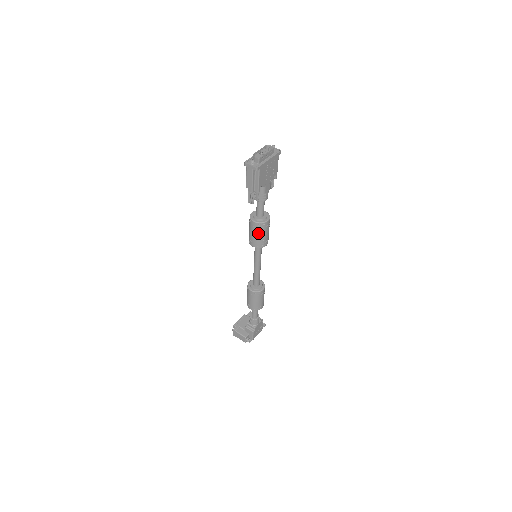
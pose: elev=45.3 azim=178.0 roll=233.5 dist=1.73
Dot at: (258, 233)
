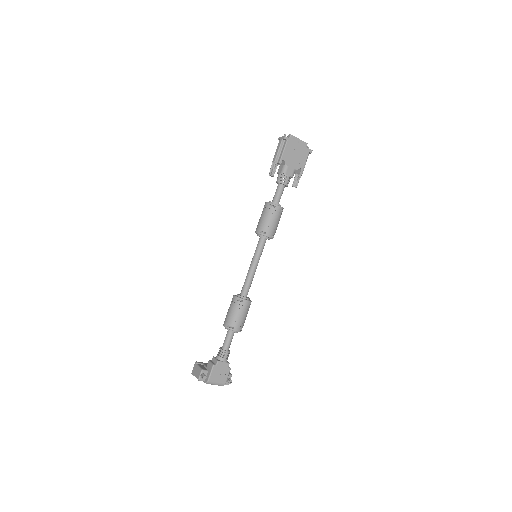
Dot at: (266, 215)
